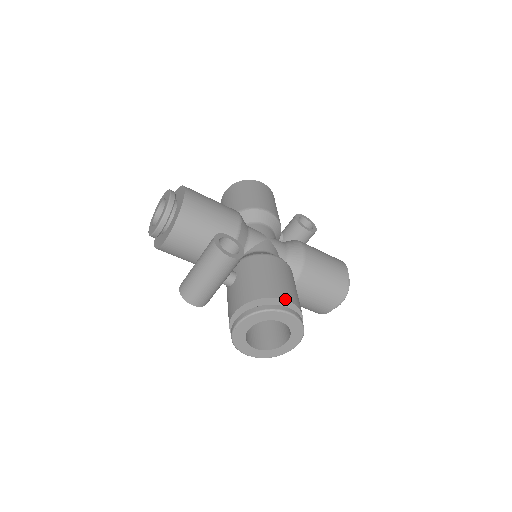
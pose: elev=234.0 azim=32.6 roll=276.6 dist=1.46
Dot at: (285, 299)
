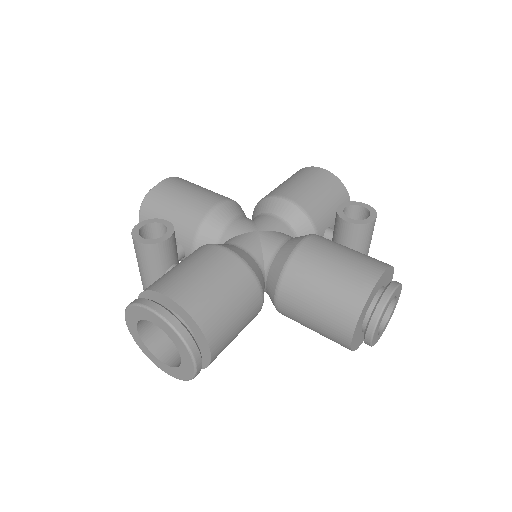
Dot at: (164, 294)
